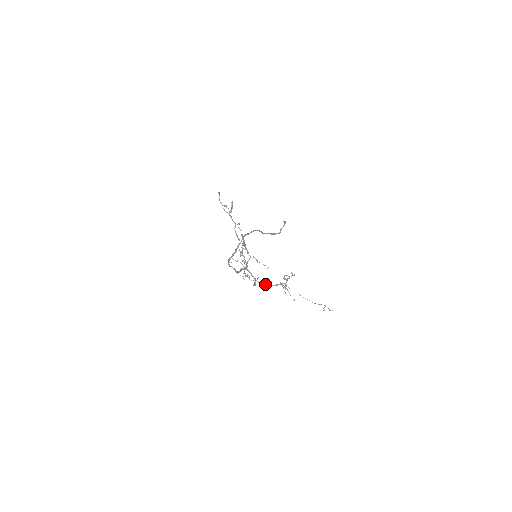
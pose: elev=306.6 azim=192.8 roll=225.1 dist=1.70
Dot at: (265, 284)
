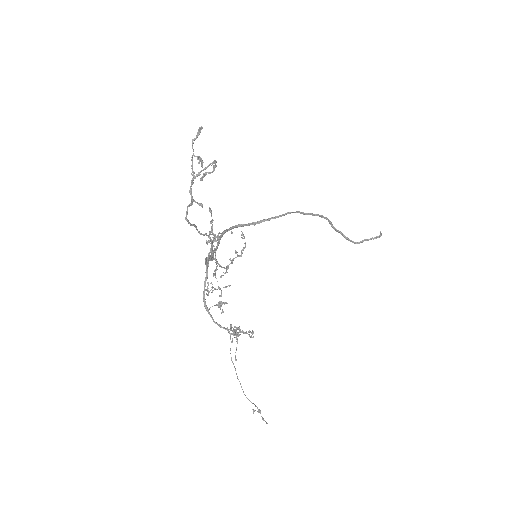
Dot at: (208, 309)
